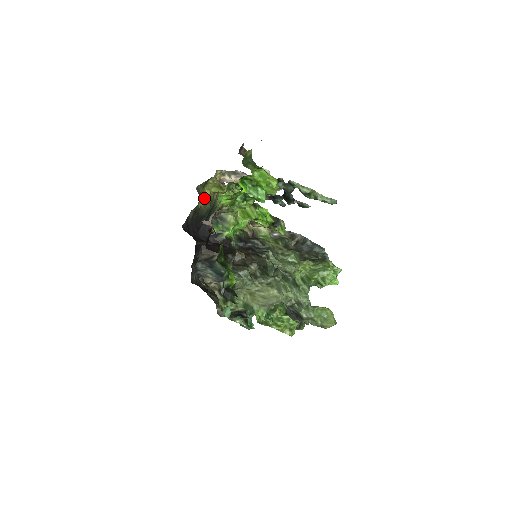
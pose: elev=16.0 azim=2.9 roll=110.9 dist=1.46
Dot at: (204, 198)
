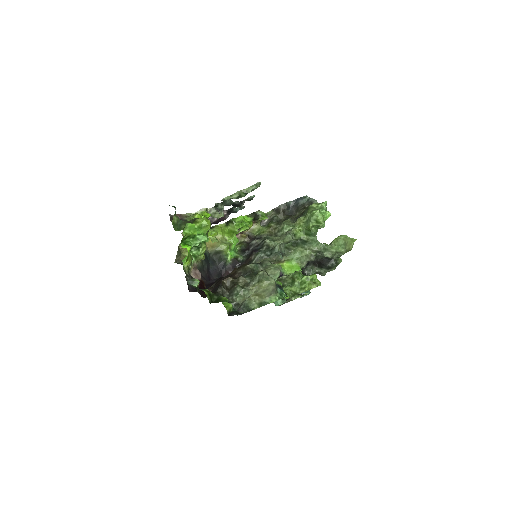
Dot at: occluded
